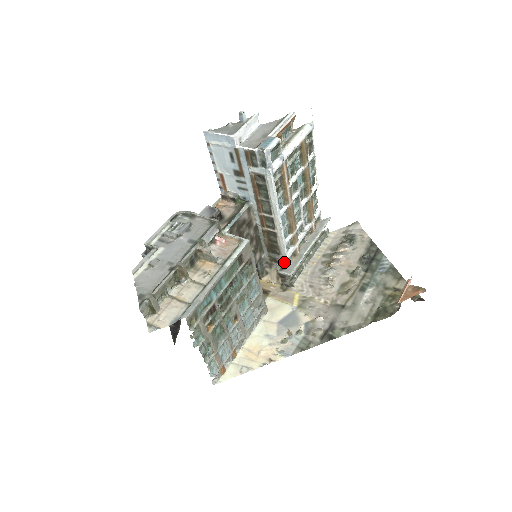
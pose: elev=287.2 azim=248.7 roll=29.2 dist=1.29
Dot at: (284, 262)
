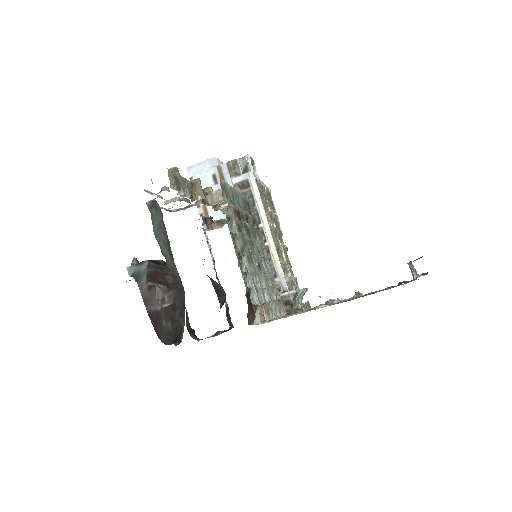
Dot at: (283, 285)
